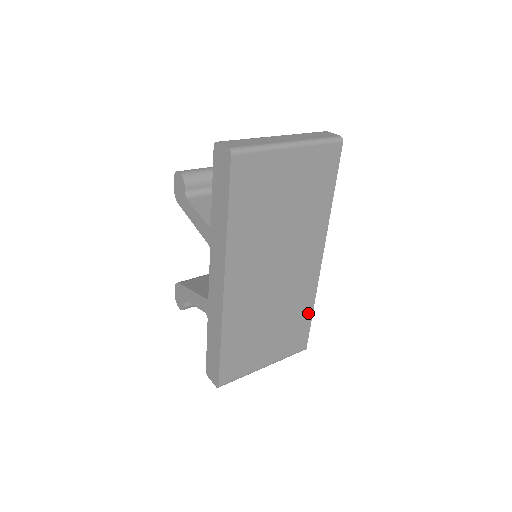
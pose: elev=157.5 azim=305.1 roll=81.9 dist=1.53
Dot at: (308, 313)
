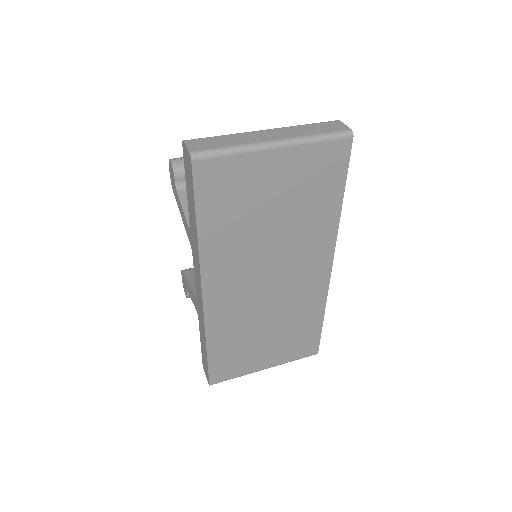
Dot at: (317, 320)
